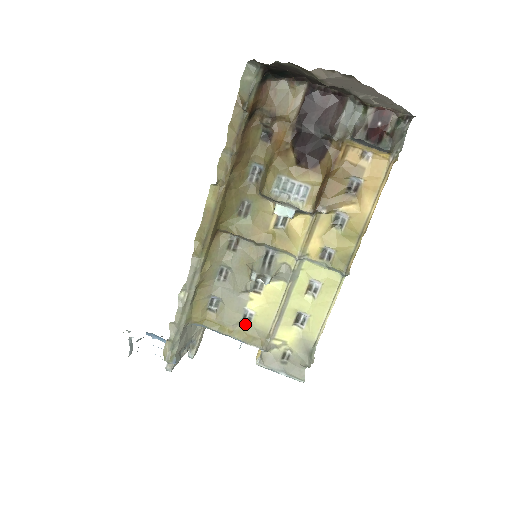
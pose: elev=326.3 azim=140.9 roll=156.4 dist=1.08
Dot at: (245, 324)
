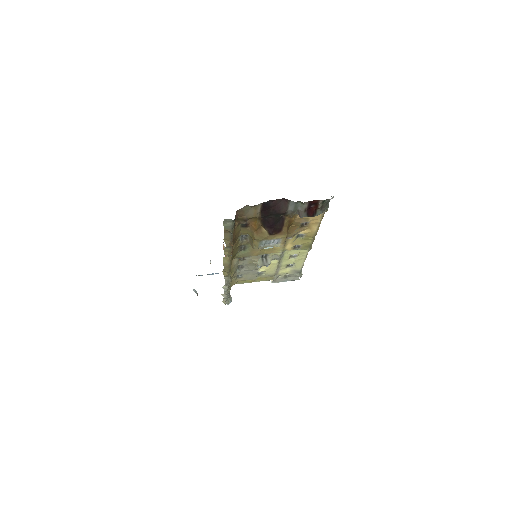
Dot at: (260, 275)
